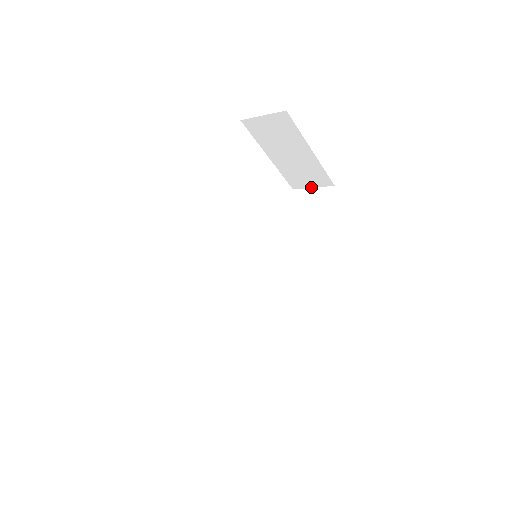
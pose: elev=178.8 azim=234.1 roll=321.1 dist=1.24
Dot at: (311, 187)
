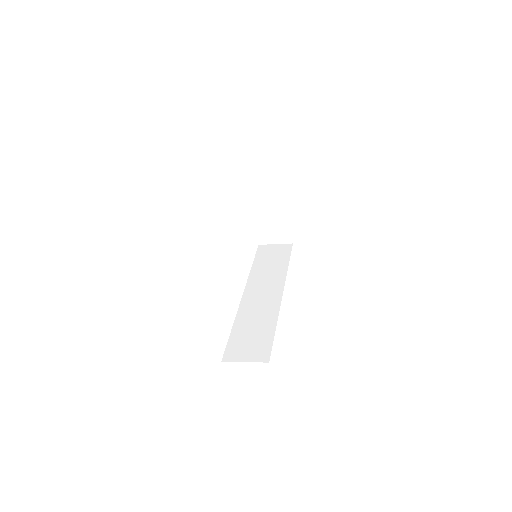
Dot at: (274, 243)
